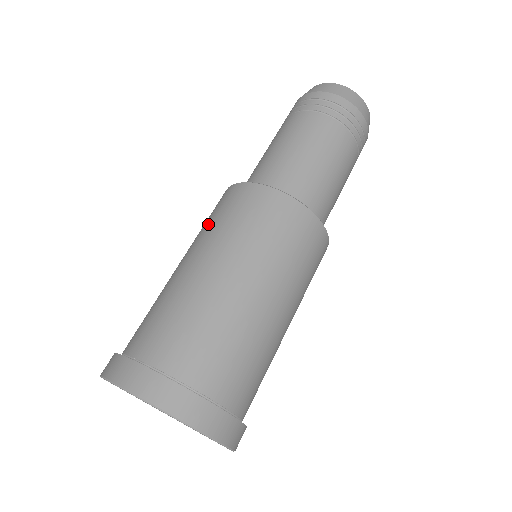
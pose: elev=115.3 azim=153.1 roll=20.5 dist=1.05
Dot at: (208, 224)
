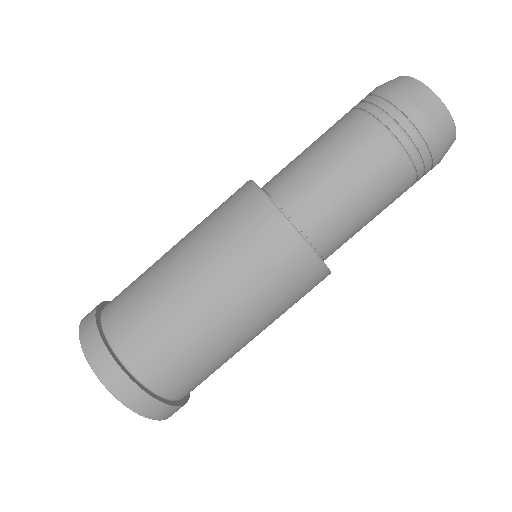
Dot at: (210, 217)
